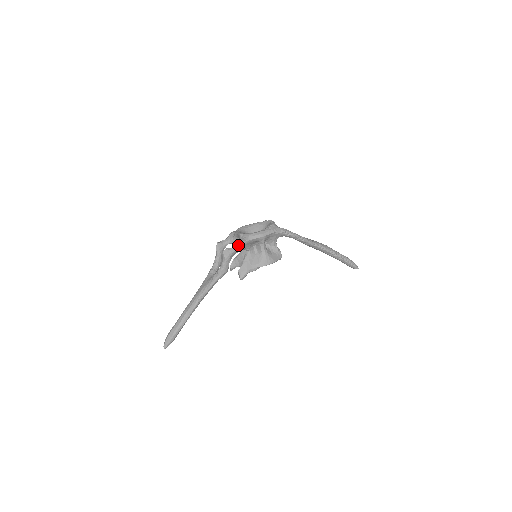
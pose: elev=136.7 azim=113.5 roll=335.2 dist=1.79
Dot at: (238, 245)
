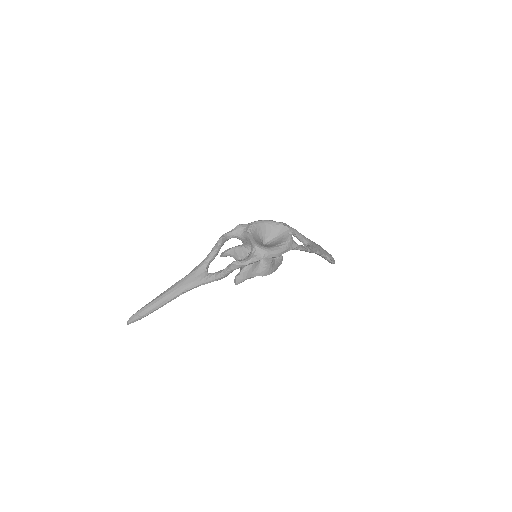
Dot at: (251, 262)
